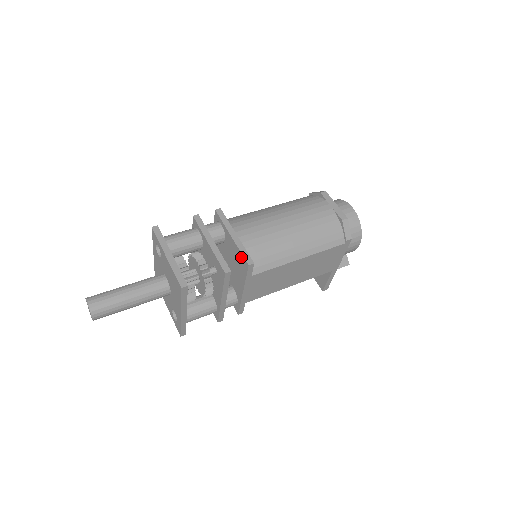
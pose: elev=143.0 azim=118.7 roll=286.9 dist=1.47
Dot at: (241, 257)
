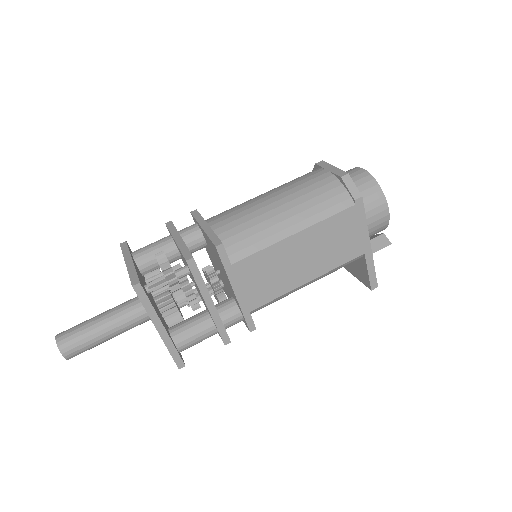
Dot at: (212, 244)
